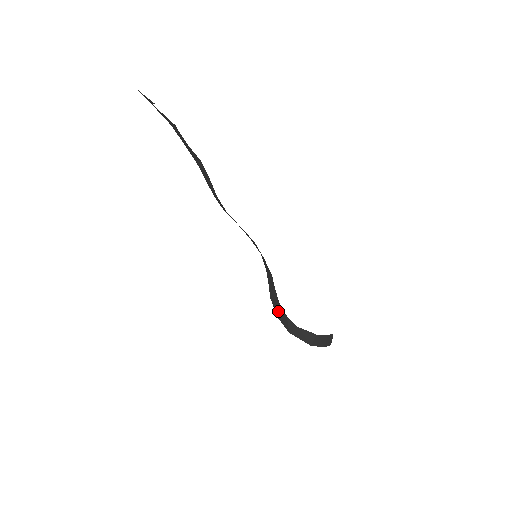
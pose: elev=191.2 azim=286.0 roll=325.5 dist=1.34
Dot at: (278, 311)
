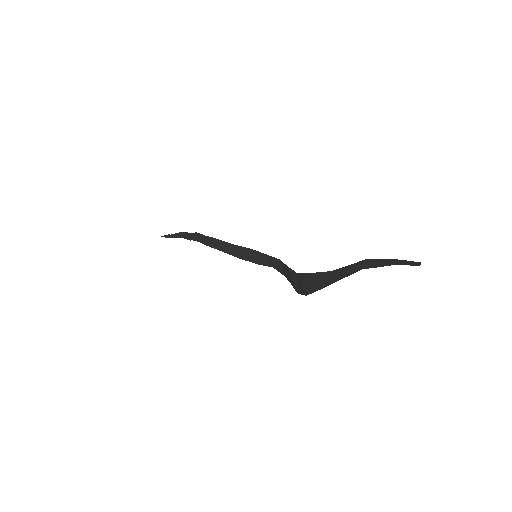
Dot at: (303, 286)
